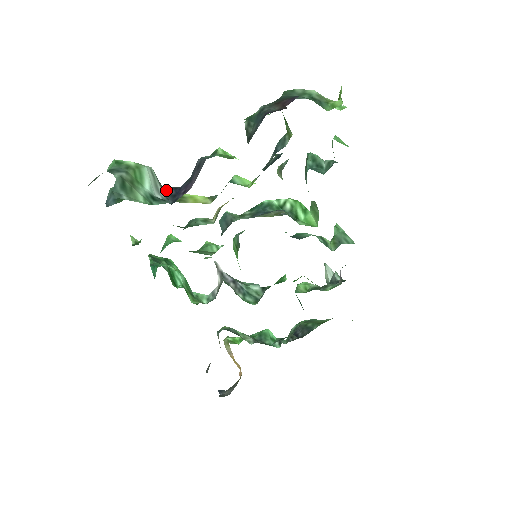
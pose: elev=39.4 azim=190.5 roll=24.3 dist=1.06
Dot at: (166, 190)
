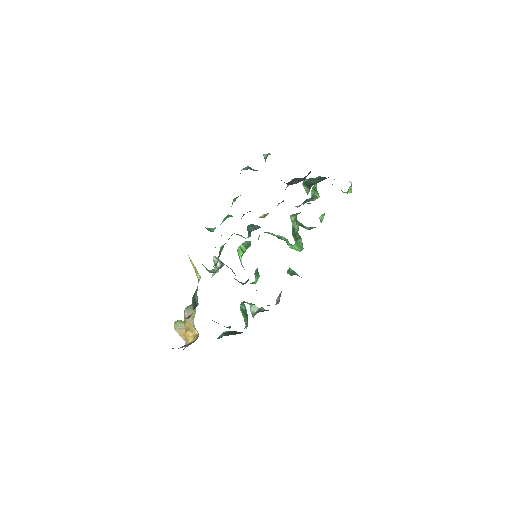
Dot at: occluded
